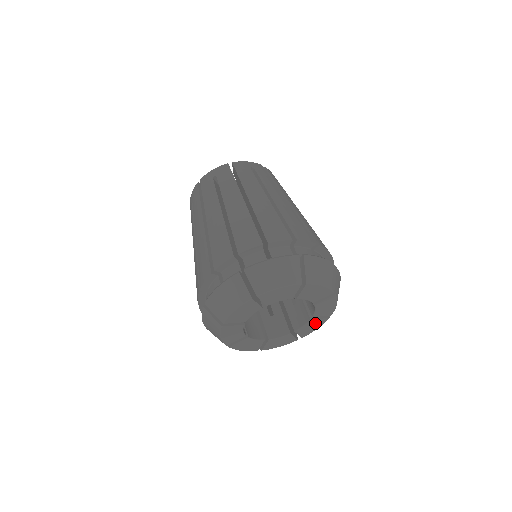
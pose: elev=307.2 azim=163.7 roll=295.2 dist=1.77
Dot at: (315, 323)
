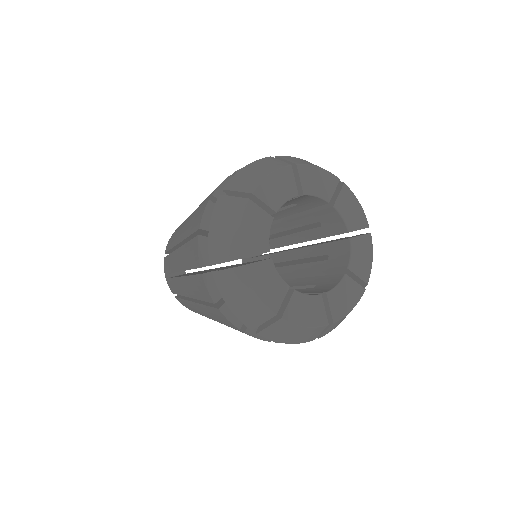
Dot at: (361, 247)
